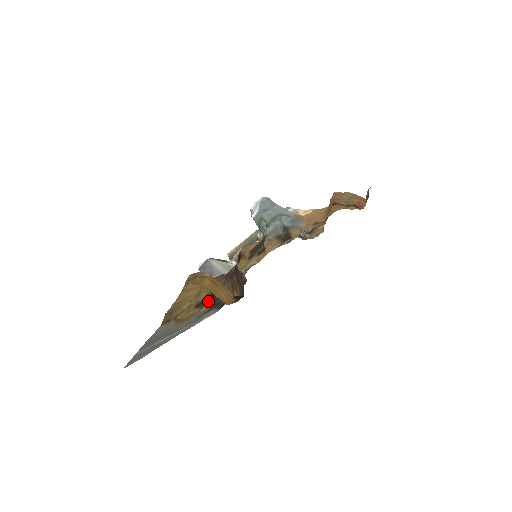
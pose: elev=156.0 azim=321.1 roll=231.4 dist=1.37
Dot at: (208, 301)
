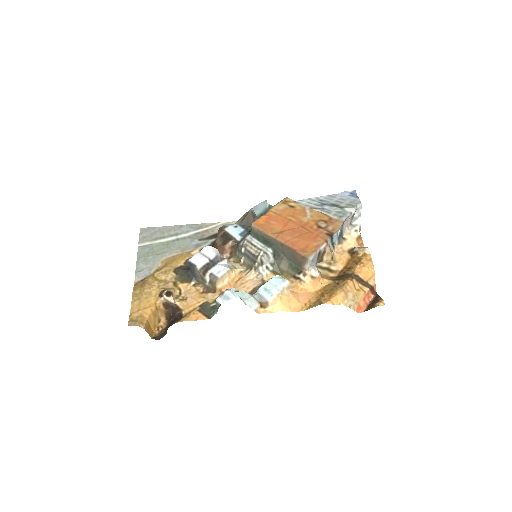
Dot at: occluded
